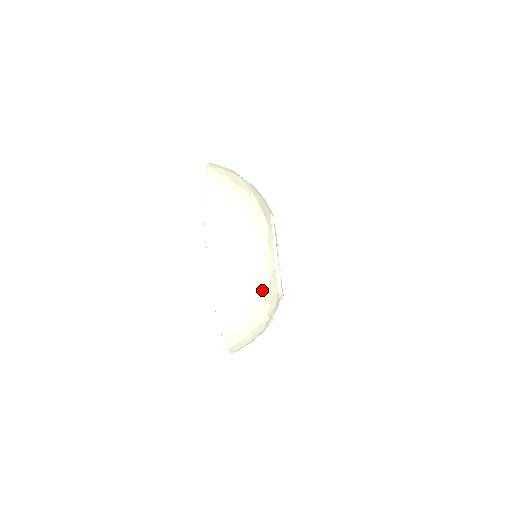
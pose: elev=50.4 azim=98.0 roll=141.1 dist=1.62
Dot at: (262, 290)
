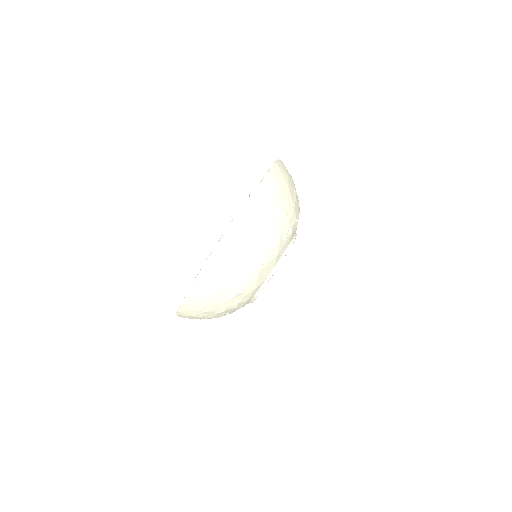
Dot at: (267, 254)
